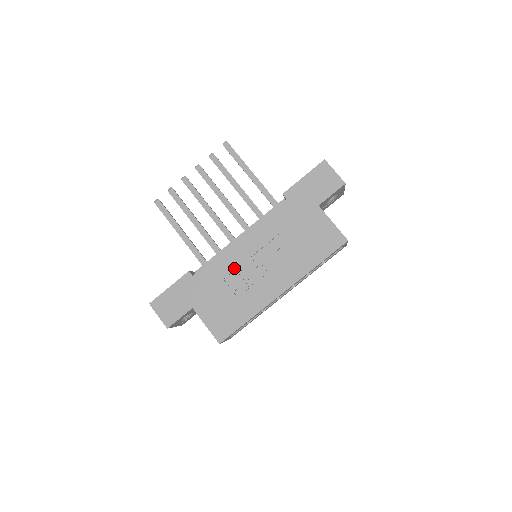
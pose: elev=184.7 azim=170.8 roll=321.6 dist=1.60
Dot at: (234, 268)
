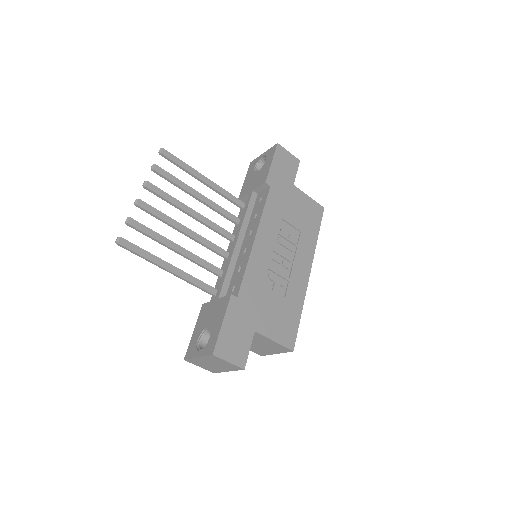
Dot at: (266, 270)
